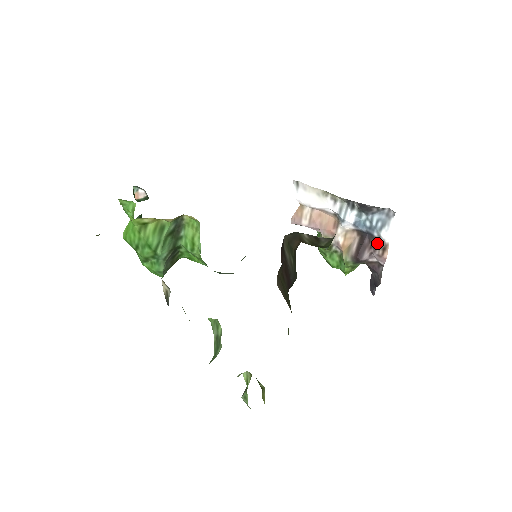
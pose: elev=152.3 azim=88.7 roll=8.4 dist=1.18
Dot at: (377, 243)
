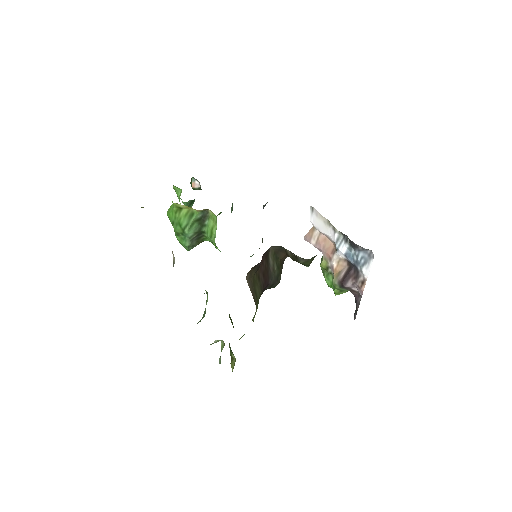
Dot at: (359, 276)
